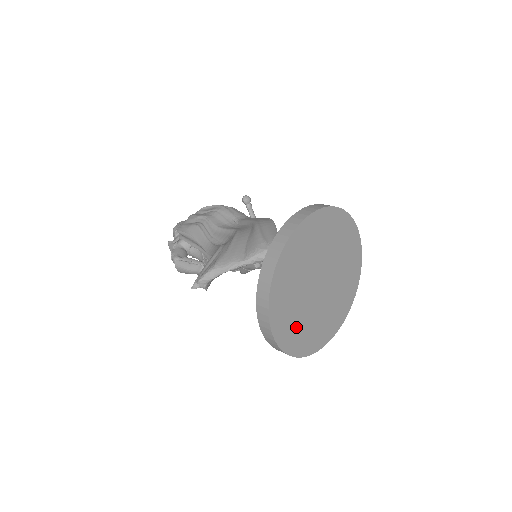
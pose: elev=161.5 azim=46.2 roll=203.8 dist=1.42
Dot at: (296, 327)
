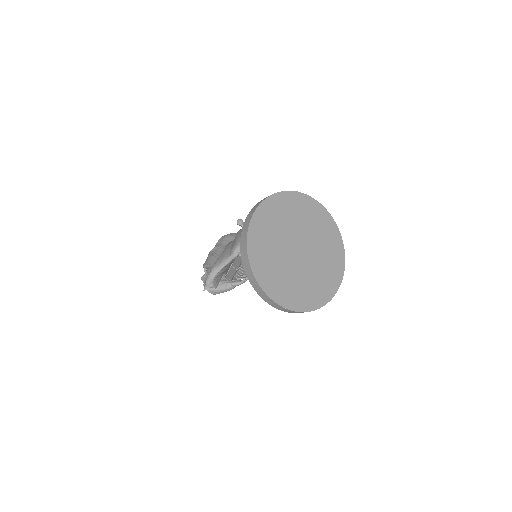
Dot at: (292, 288)
